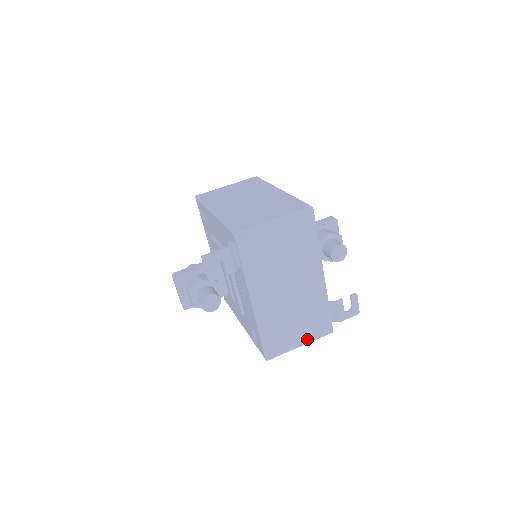
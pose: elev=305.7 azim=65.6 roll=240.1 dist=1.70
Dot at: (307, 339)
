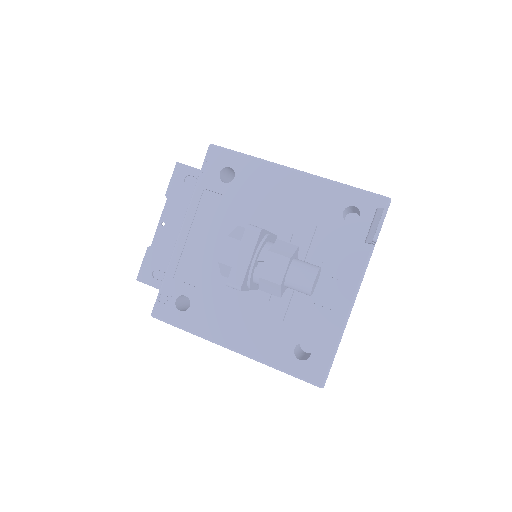
Dot at: occluded
